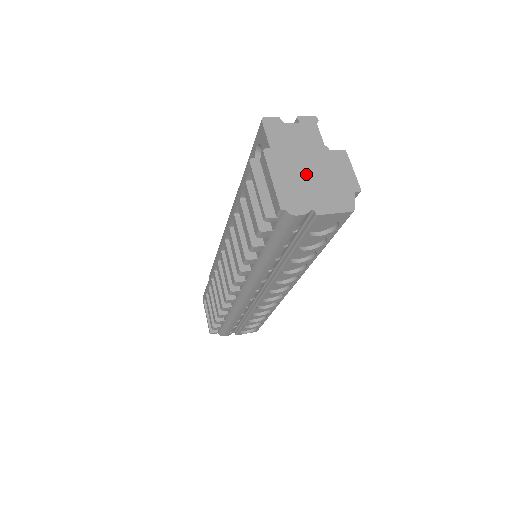
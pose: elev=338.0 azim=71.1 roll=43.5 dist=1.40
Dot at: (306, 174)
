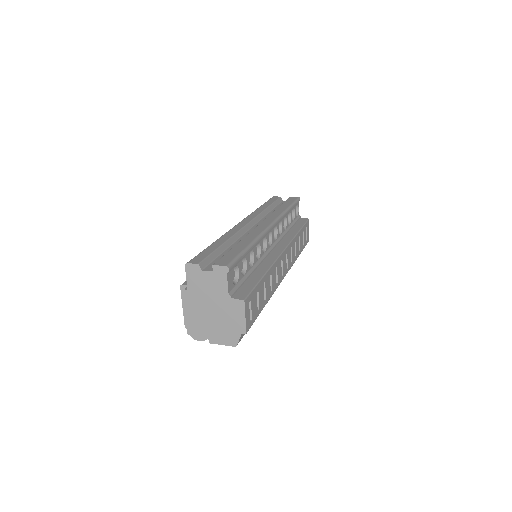
Dot at: (209, 314)
